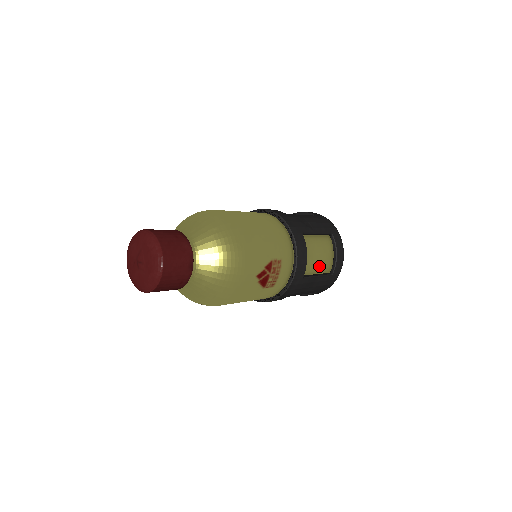
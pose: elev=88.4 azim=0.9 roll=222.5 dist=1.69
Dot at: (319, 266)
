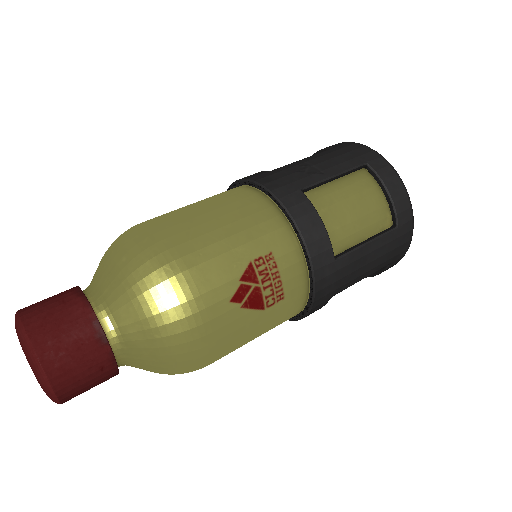
Dot at: (362, 226)
